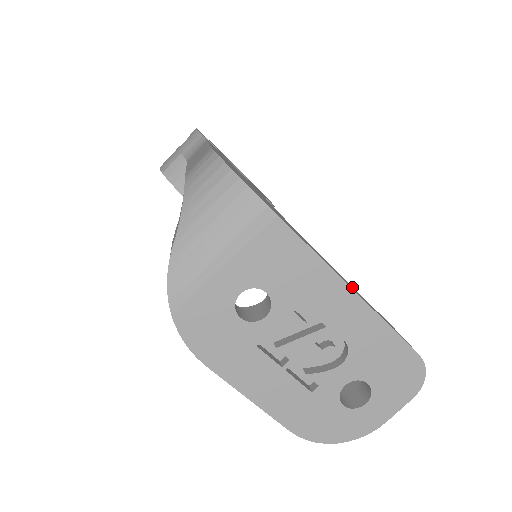
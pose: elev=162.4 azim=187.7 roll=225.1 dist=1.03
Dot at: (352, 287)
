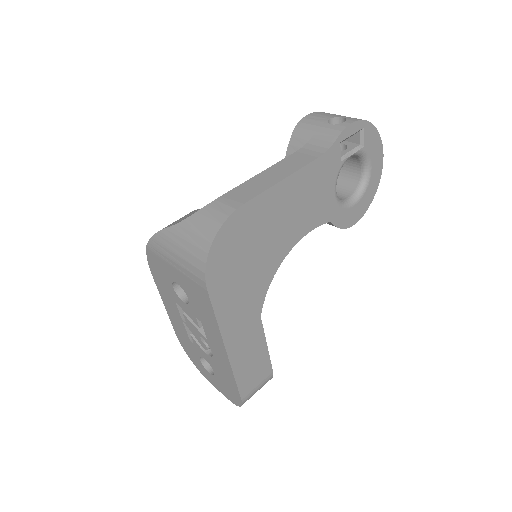
Dot at: (252, 343)
